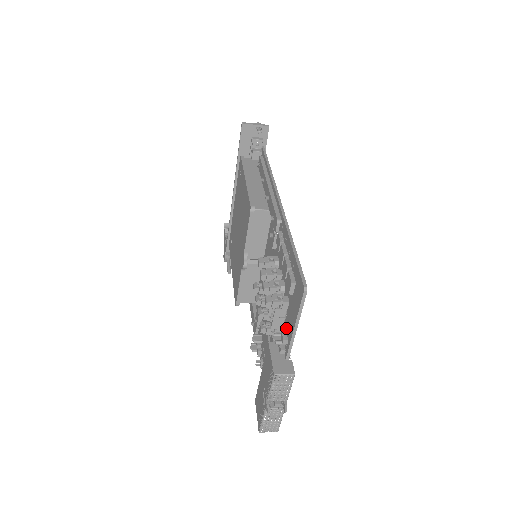
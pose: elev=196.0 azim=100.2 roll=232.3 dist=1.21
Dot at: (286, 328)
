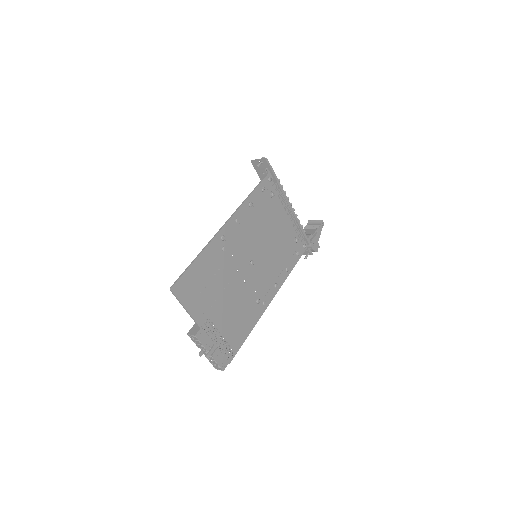
Dot at: (198, 309)
